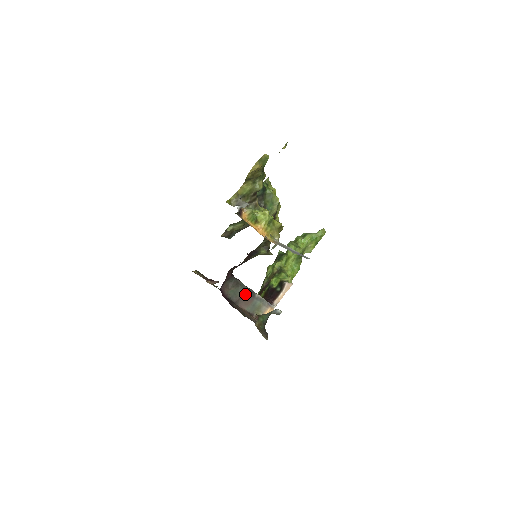
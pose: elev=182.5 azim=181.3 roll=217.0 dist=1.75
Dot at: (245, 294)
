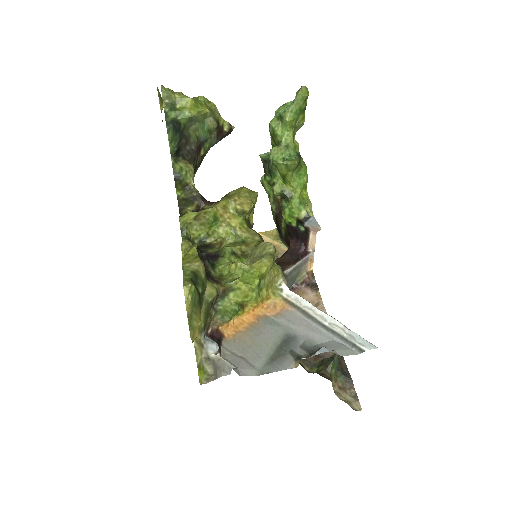
Dot at: occluded
